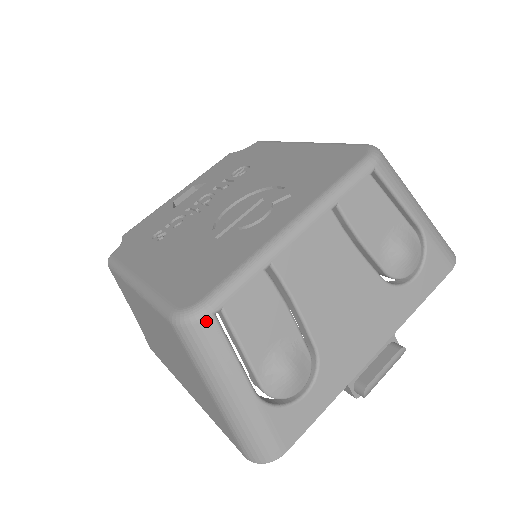
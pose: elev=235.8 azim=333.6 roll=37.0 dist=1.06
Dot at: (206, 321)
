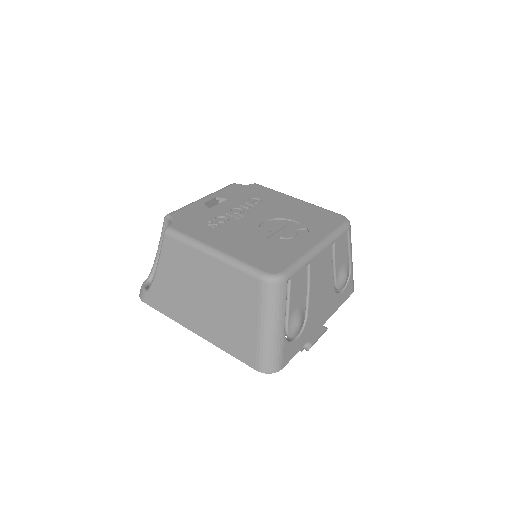
Dot at: (284, 283)
